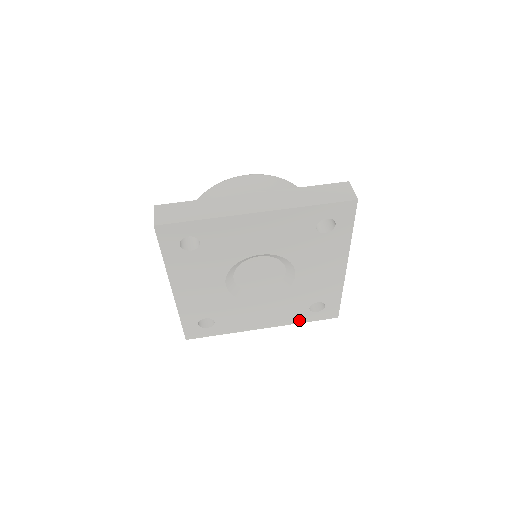
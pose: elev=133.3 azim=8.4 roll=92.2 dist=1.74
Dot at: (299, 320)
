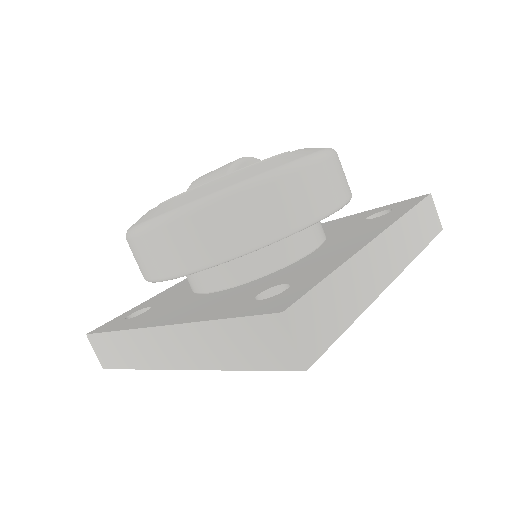
Dot at: occluded
